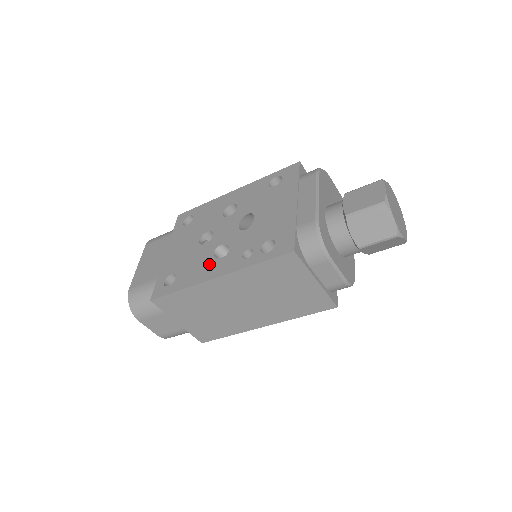
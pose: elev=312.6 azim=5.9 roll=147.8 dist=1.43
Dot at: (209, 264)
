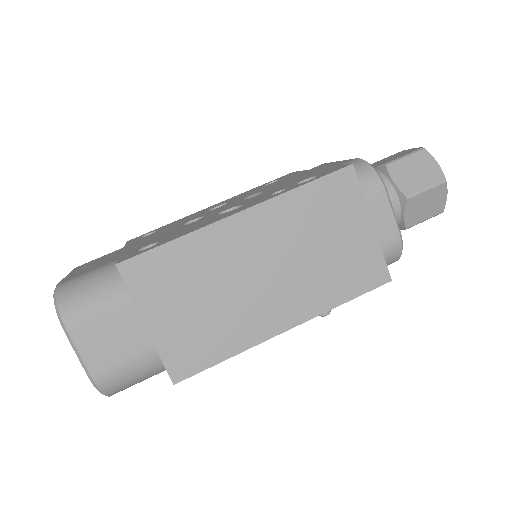
Dot at: (217, 216)
